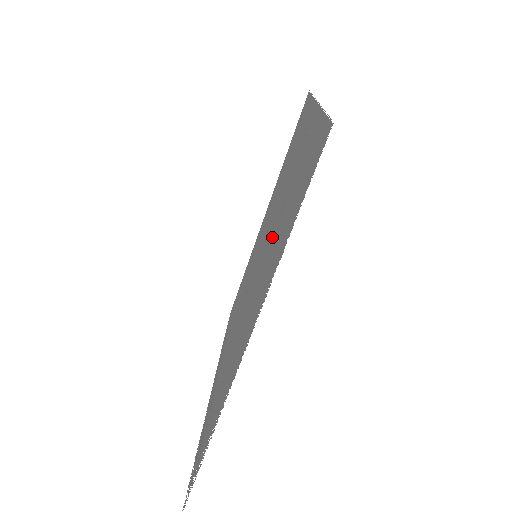
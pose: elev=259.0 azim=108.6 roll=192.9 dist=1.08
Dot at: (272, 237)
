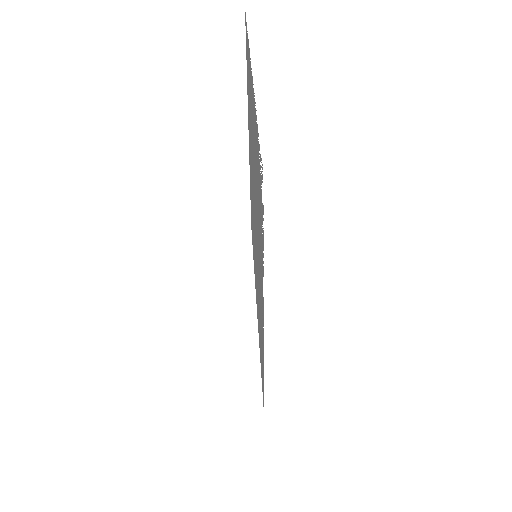
Dot at: (251, 140)
